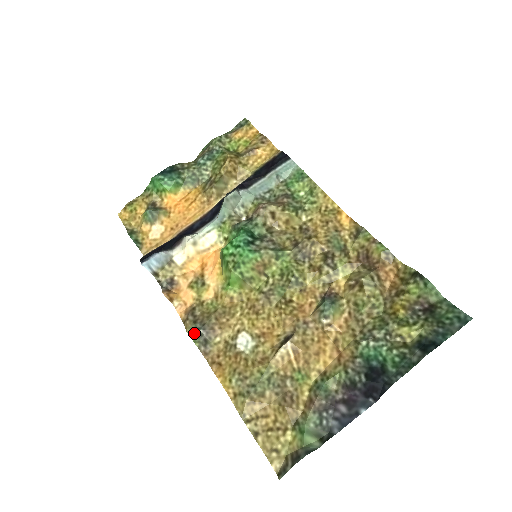
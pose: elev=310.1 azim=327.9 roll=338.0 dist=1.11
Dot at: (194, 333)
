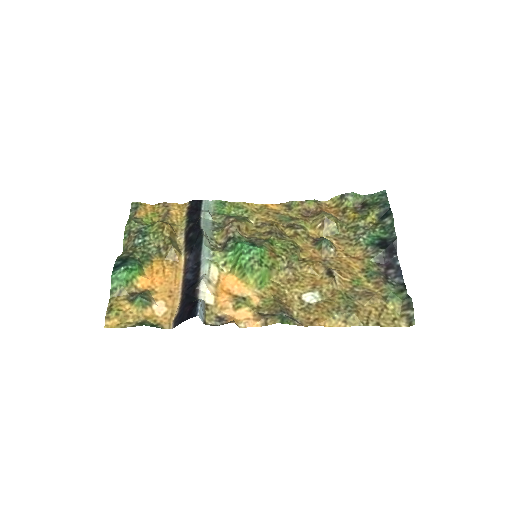
Dot at: (283, 319)
